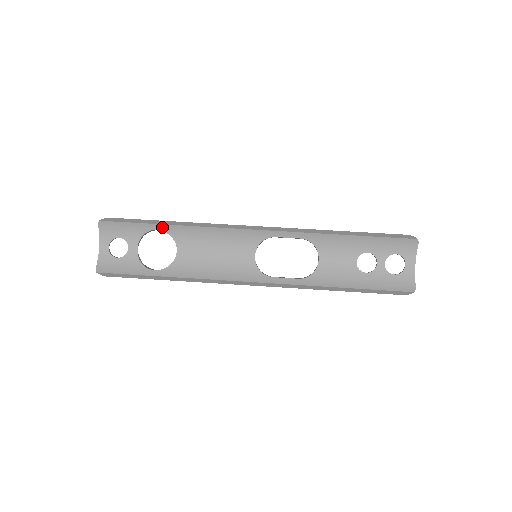
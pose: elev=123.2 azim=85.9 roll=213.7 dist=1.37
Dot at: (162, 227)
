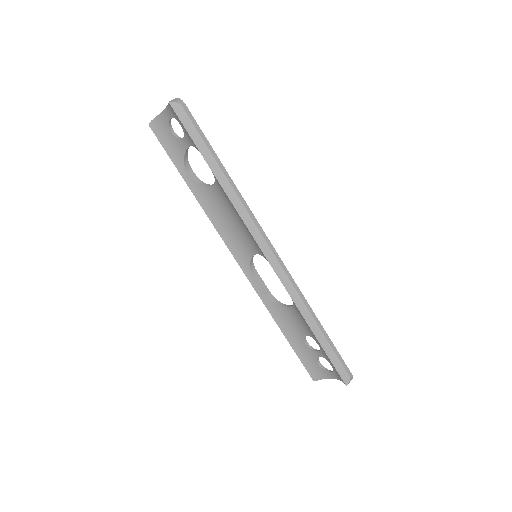
Dot at: (210, 167)
